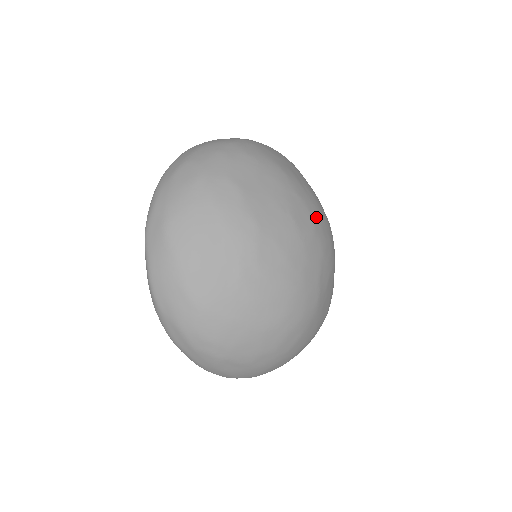
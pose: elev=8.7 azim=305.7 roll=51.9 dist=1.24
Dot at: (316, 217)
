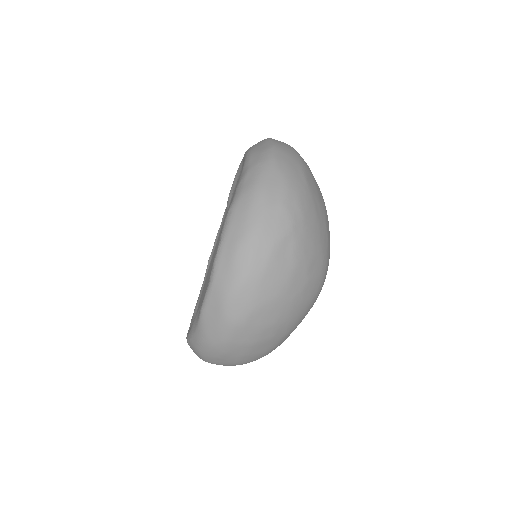
Dot at: occluded
